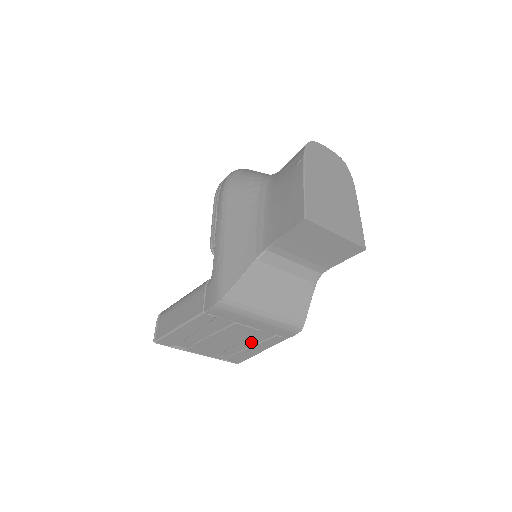
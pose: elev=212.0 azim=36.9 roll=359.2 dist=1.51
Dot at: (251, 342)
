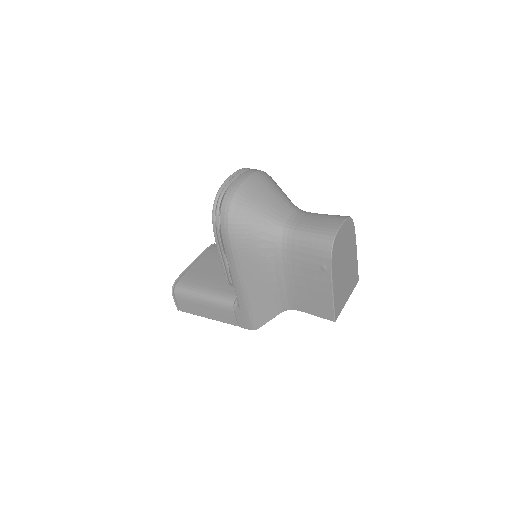
Dot at: occluded
